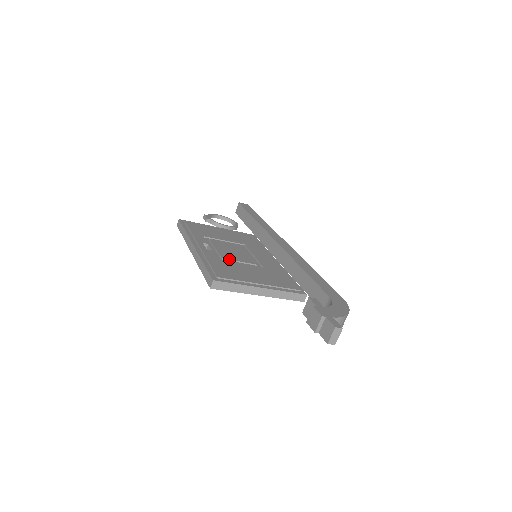
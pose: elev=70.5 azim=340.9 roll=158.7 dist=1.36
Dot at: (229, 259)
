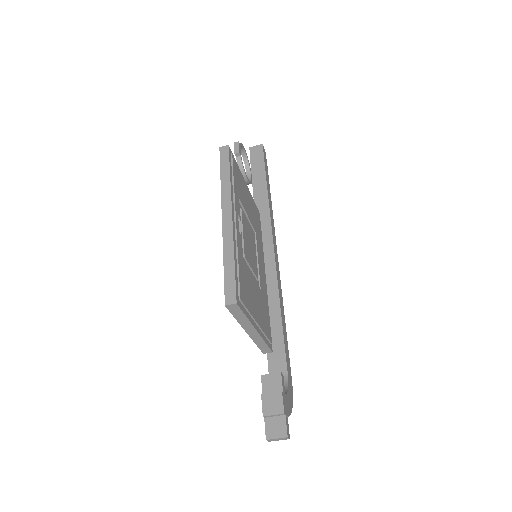
Dot at: (248, 261)
